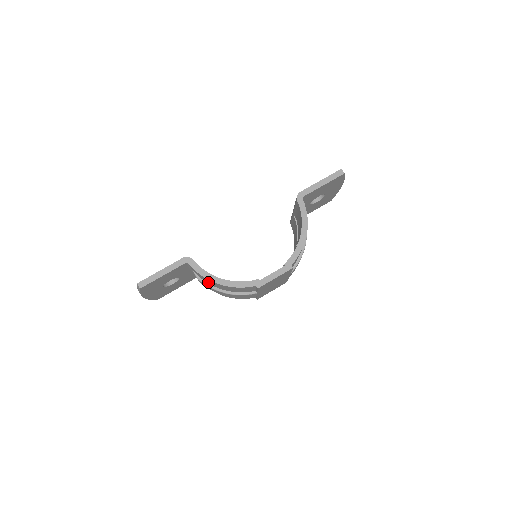
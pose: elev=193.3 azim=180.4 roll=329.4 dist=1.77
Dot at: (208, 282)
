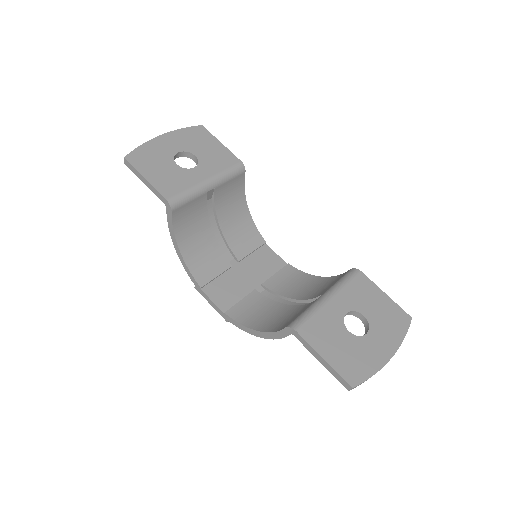
Dot at: occluded
